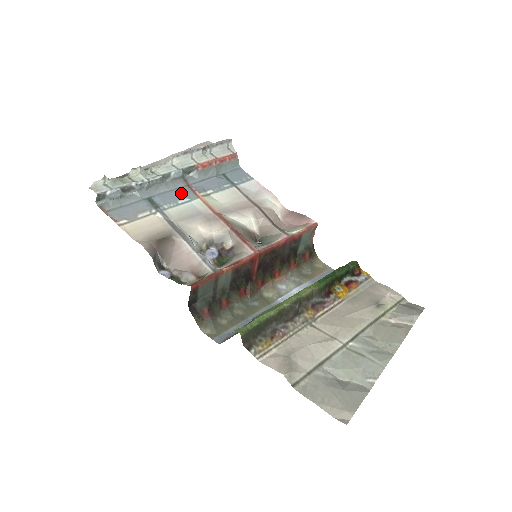
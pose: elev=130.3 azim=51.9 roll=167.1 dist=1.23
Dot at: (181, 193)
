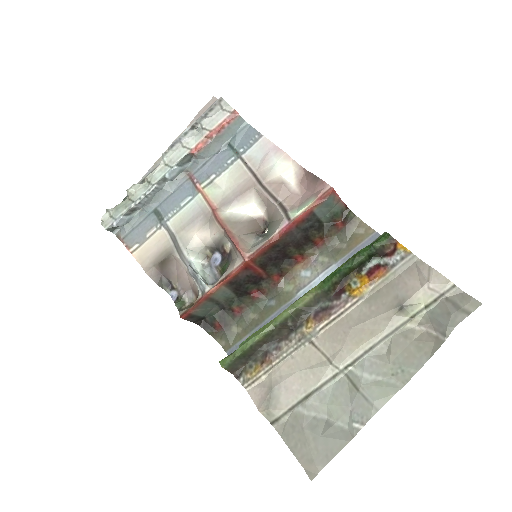
Dot at: (183, 192)
